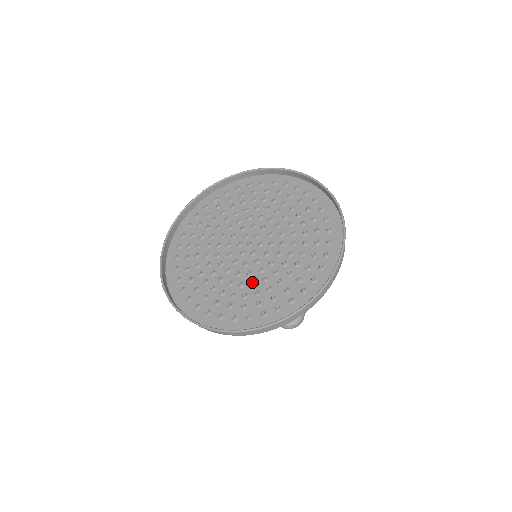
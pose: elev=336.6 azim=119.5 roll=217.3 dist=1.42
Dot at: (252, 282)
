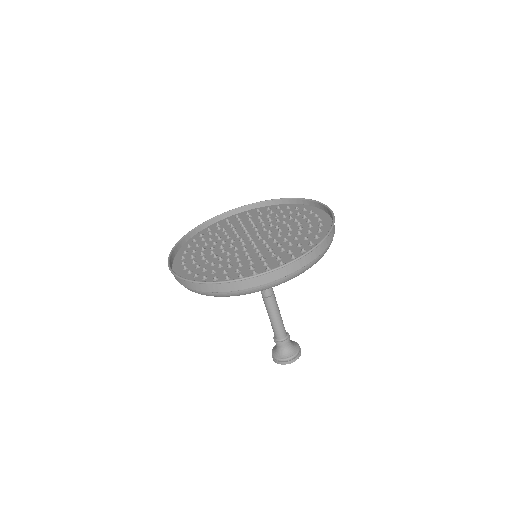
Dot at: (248, 256)
